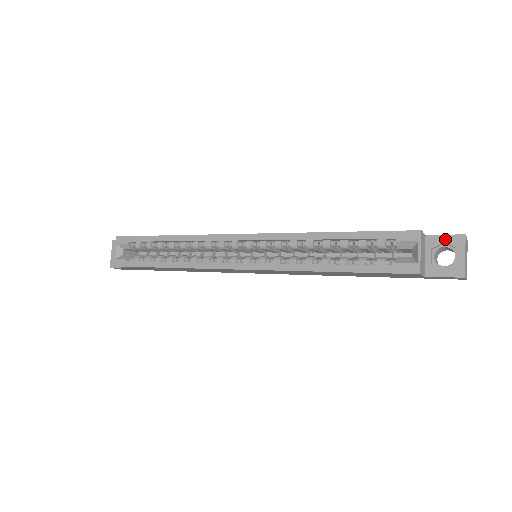
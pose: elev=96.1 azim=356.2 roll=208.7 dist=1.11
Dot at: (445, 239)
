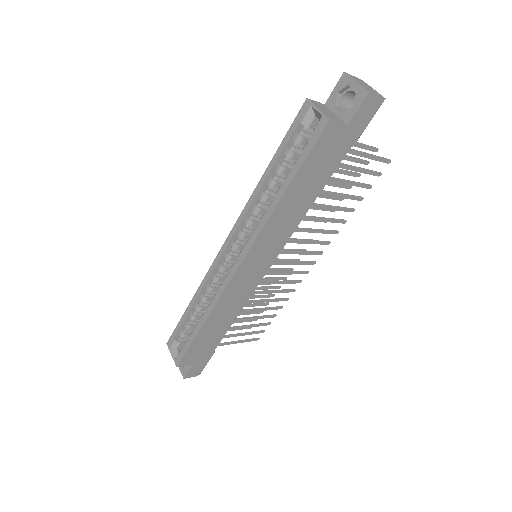
Dot at: (336, 90)
